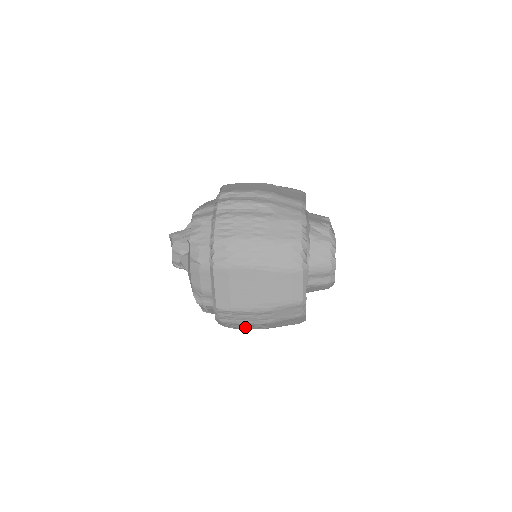
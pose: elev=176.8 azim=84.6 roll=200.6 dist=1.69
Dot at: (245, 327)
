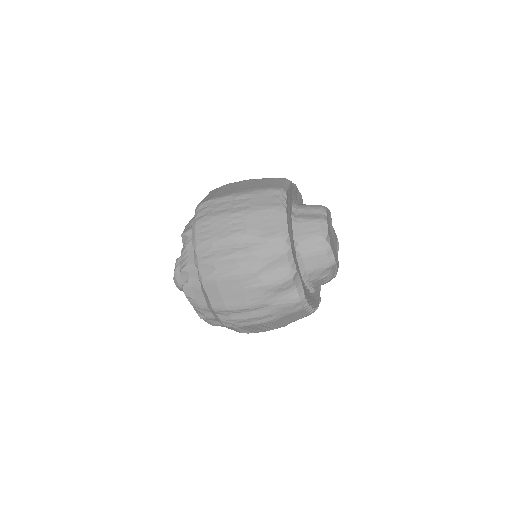
Dot at: (218, 231)
